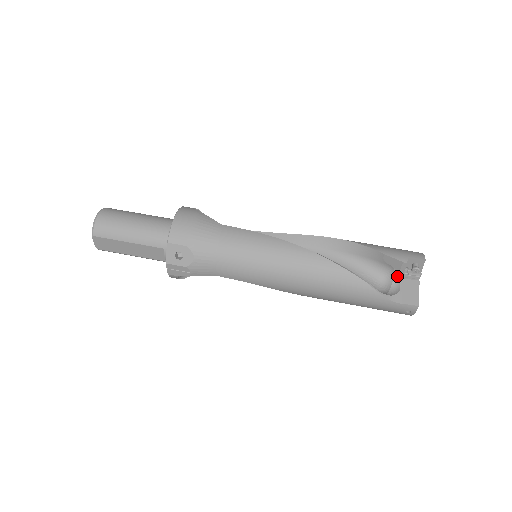
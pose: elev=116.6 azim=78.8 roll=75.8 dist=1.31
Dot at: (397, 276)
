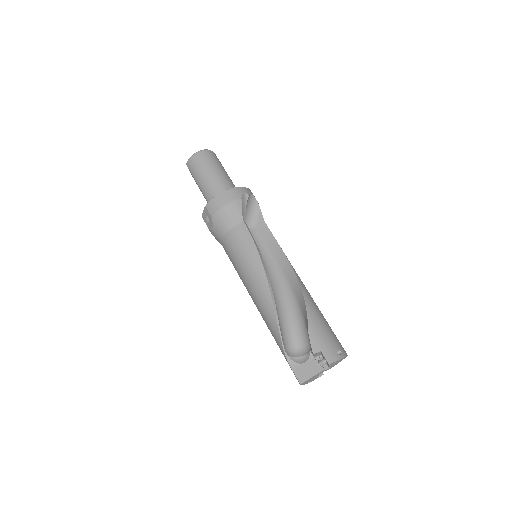
Dot at: (312, 354)
